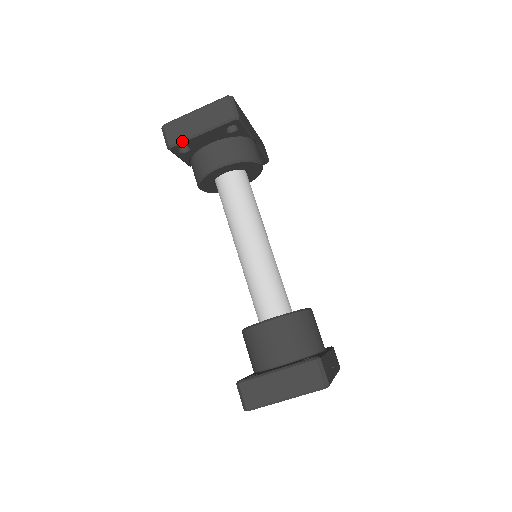
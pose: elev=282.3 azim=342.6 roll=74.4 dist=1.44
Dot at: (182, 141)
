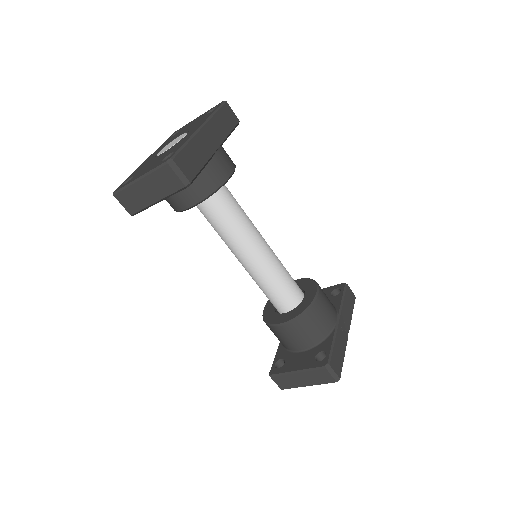
Dot at: (141, 210)
